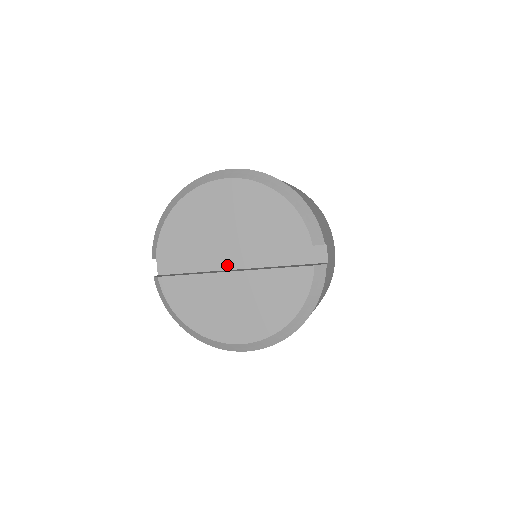
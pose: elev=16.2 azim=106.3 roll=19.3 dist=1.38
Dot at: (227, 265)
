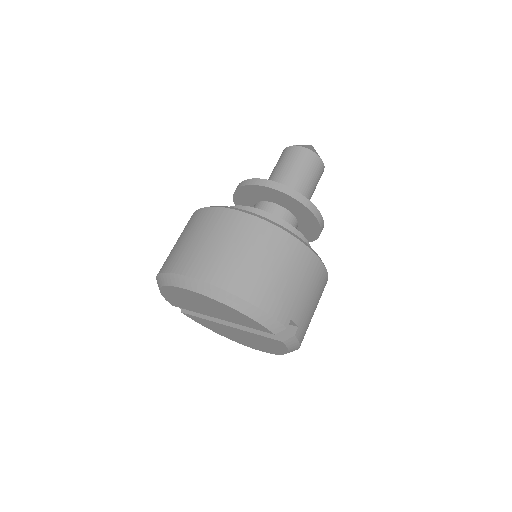
Dot at: occluded
